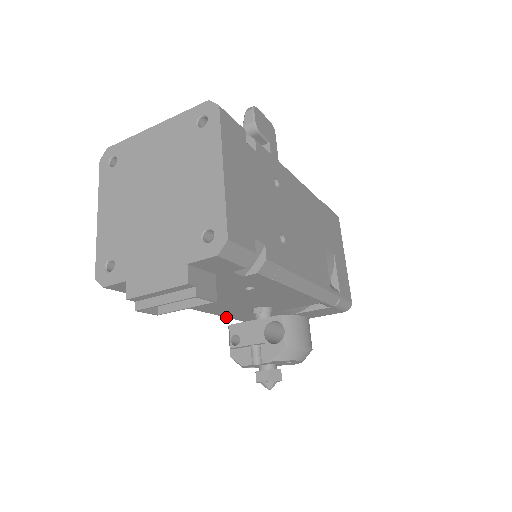
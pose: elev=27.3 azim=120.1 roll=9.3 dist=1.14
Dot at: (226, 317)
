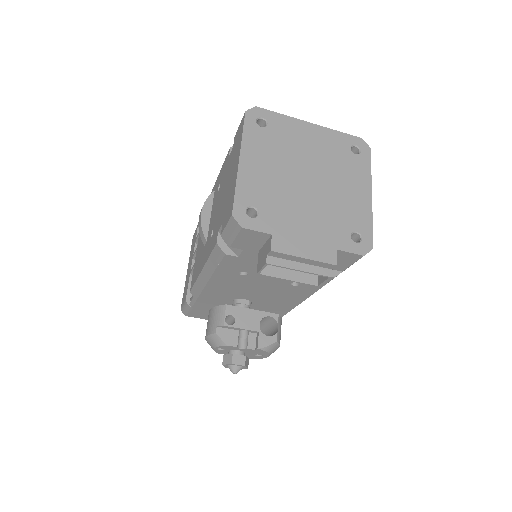
Dot at: (199, 295)
